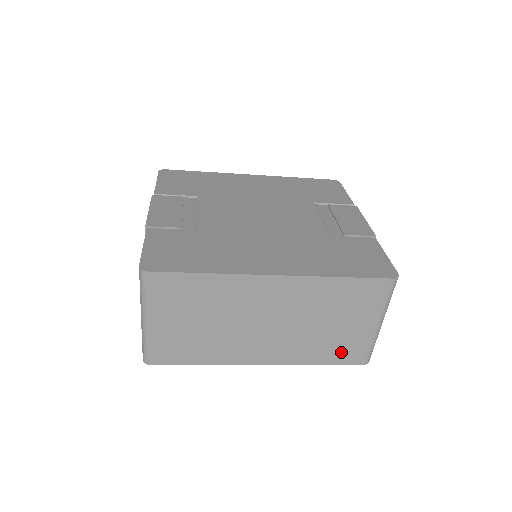
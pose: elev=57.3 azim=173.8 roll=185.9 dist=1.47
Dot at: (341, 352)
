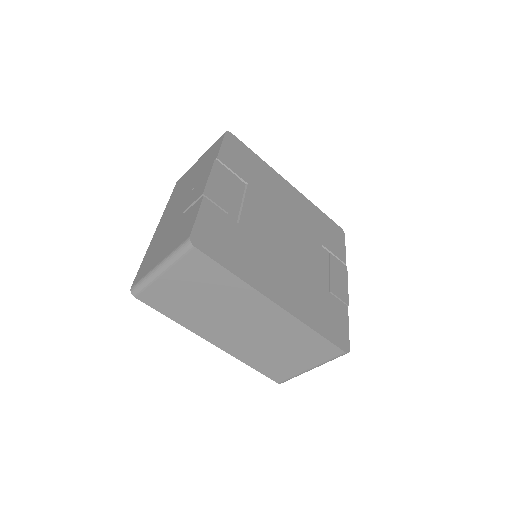
Dot at: (271, 368)
